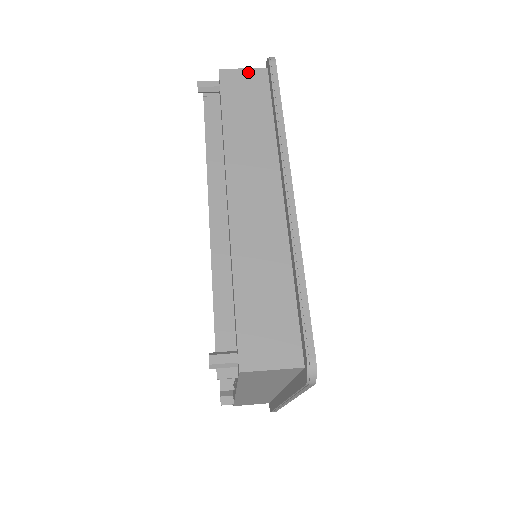
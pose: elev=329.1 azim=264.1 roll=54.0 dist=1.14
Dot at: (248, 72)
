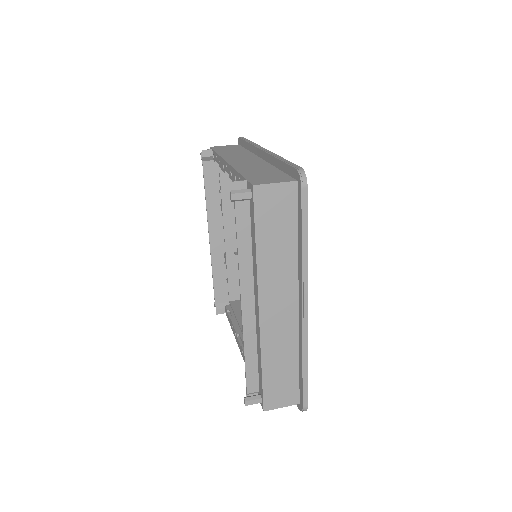
Dot at: (279, 187)
